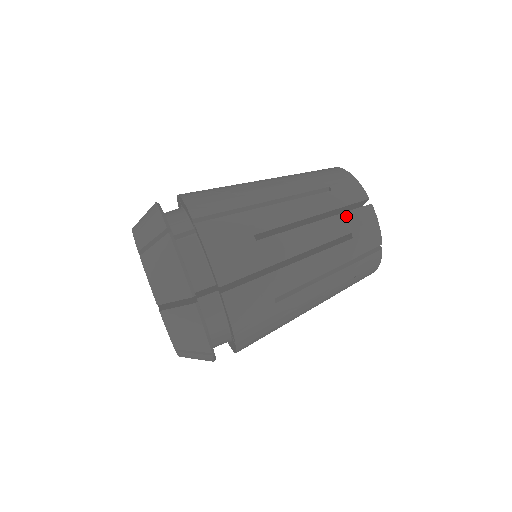
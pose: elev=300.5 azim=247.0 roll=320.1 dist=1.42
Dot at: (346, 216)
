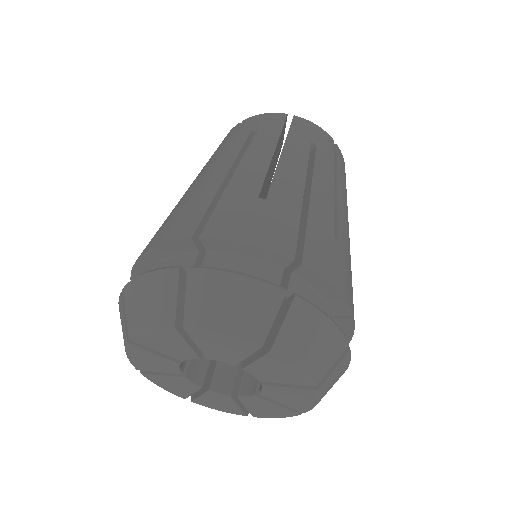
Dot at: (235, 136)
